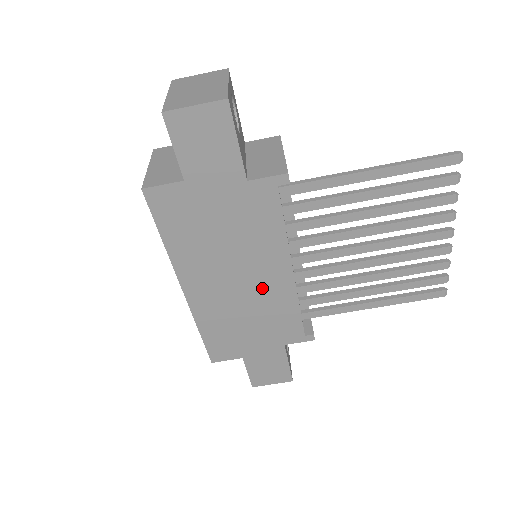
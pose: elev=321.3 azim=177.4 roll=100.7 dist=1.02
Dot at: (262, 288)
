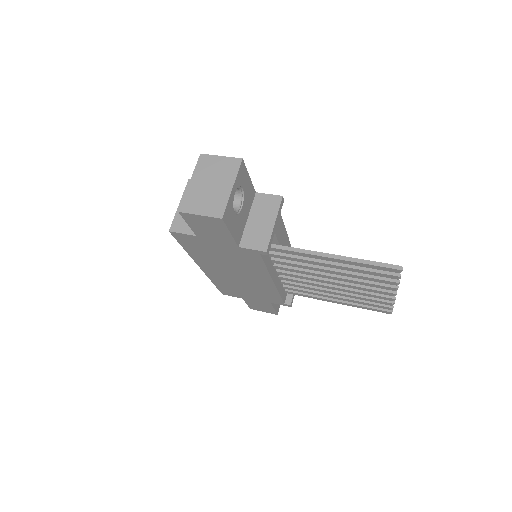
Dot at: (253, 282)
